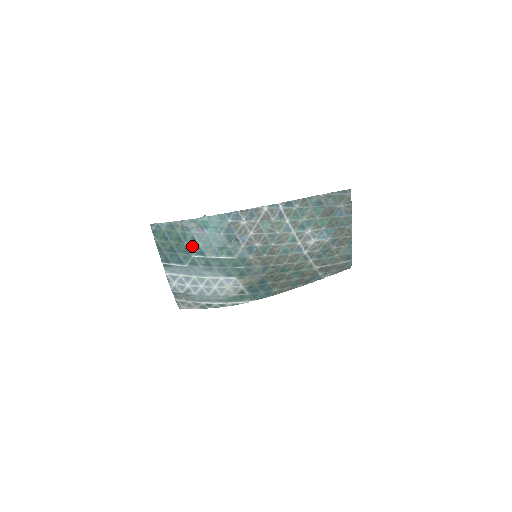
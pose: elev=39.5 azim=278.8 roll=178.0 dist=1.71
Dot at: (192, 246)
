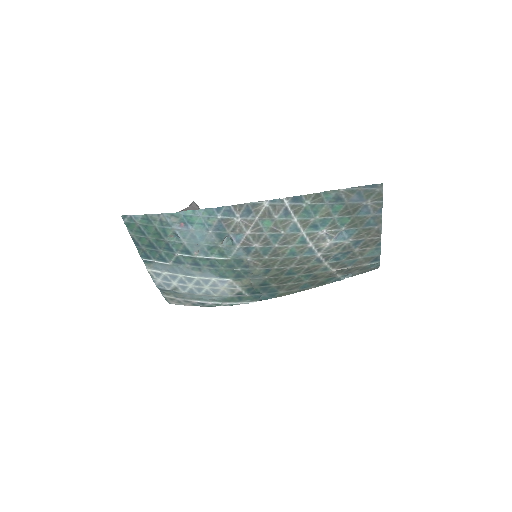
Dot at: (175, 243)
